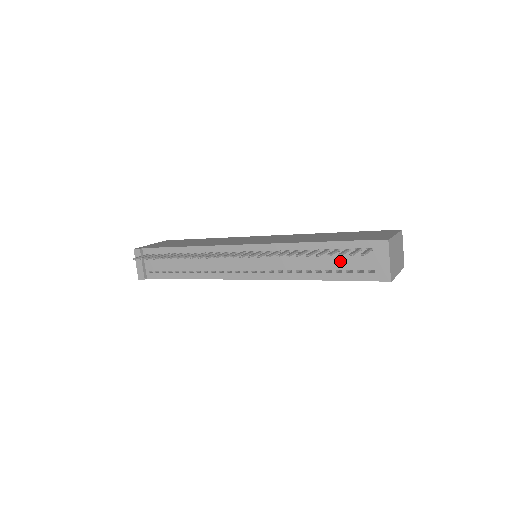
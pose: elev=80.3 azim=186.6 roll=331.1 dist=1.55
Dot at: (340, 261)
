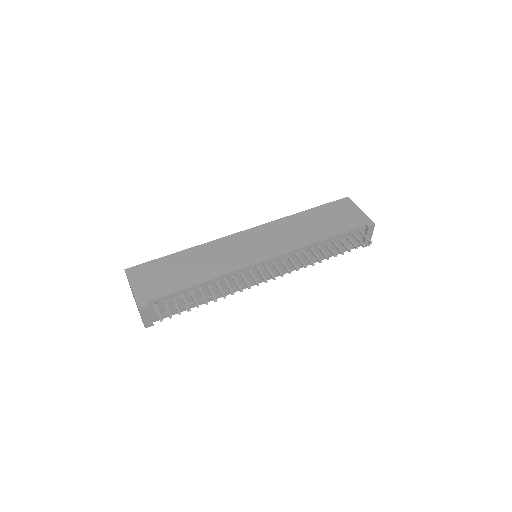
Dot at: (340, 244)
